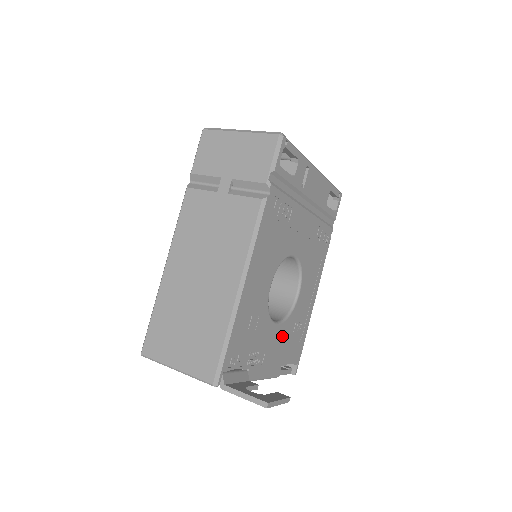
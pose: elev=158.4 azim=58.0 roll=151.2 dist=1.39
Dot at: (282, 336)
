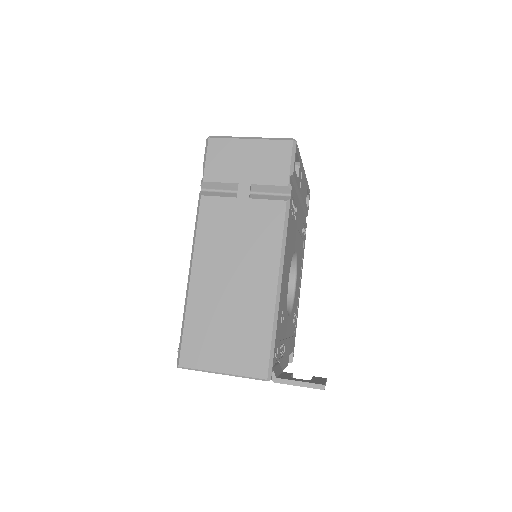
Dot at: (290, 327)
